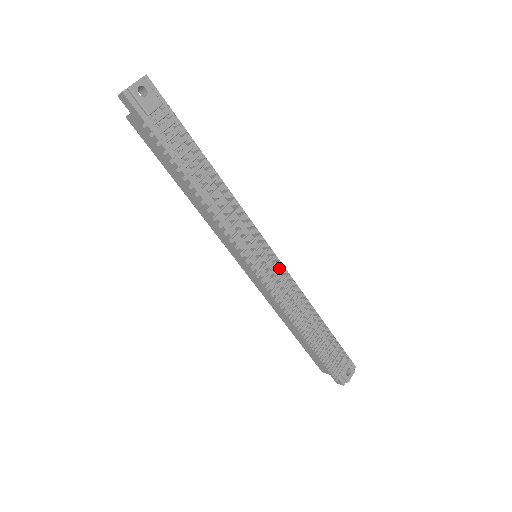
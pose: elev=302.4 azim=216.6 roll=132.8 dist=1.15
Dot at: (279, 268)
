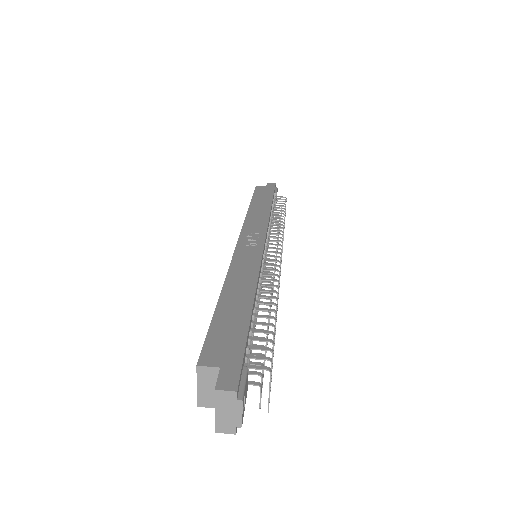
Dot at: (272, 241)
